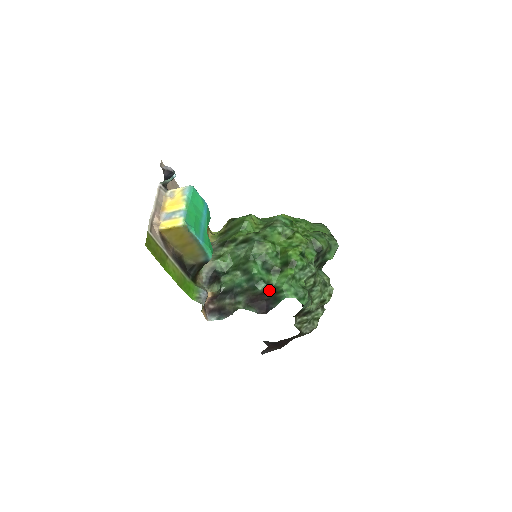
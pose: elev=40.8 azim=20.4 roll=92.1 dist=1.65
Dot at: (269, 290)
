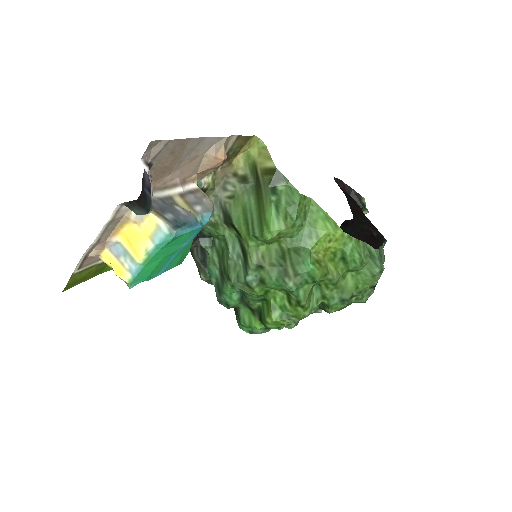
Dot at: occluded
